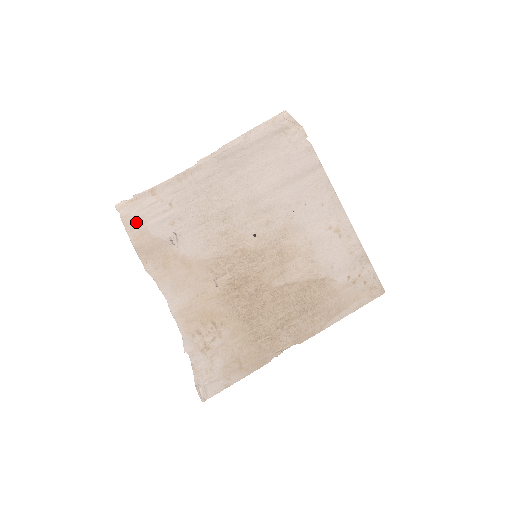
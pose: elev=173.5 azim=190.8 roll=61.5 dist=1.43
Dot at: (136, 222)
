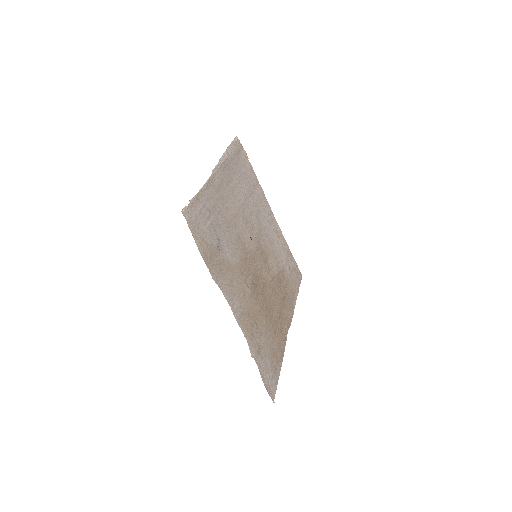
Dot at: (197, 229)
